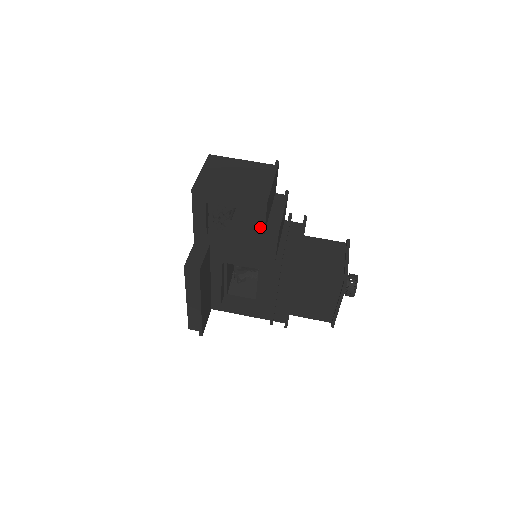
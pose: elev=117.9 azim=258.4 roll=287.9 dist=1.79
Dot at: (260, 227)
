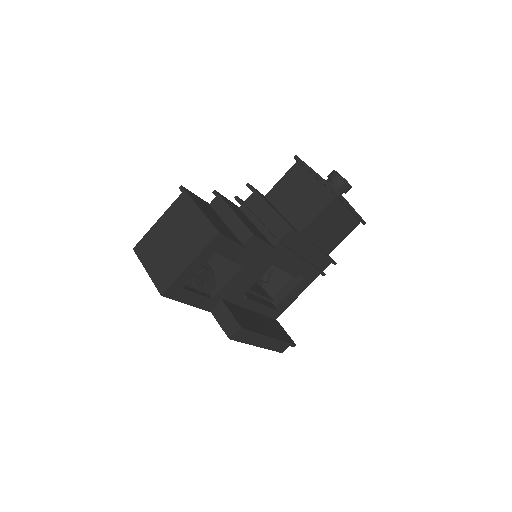
Dot at: (237, 249)
